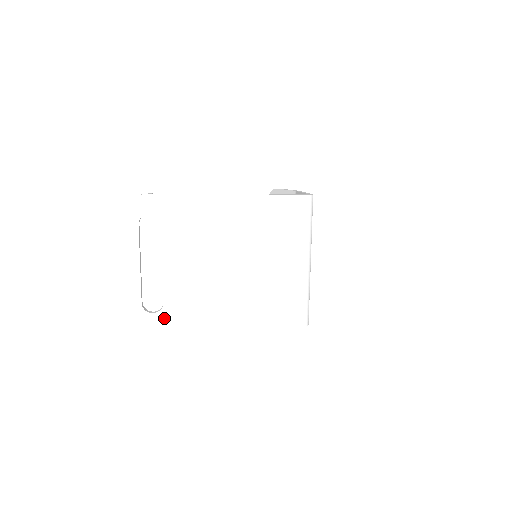
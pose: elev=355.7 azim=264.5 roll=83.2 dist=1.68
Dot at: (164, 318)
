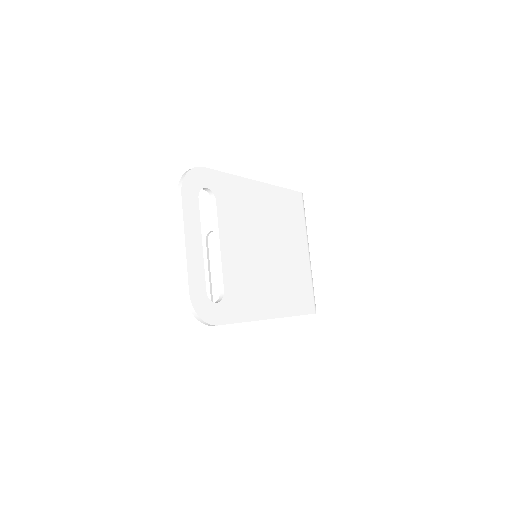
Dot at: (226, 309)
